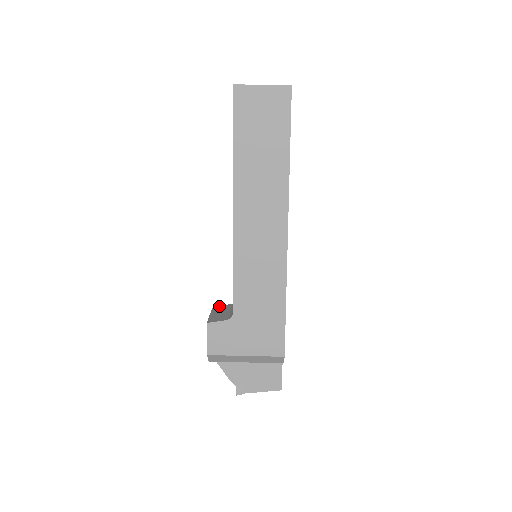
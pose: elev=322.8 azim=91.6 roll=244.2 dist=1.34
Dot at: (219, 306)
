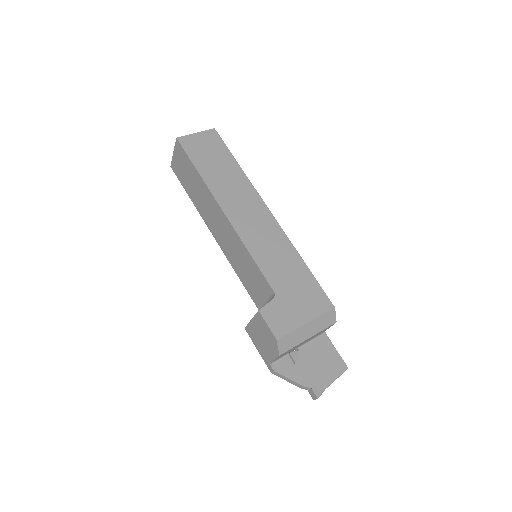
Dot at: occluded
